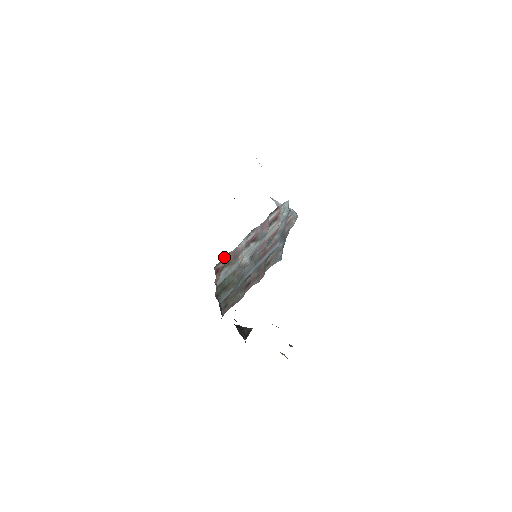
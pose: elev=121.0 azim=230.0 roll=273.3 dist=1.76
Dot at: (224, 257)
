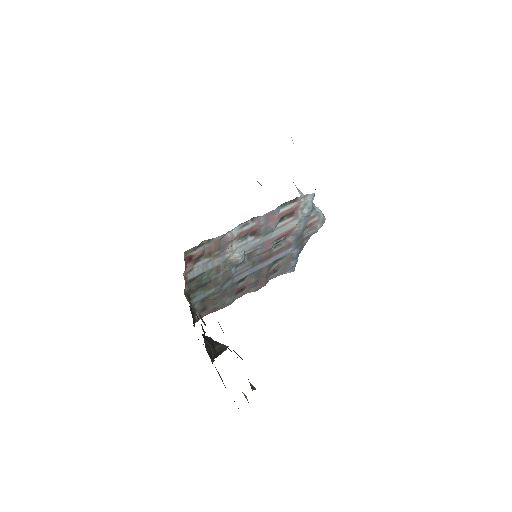
Dot at: (203, 243)
